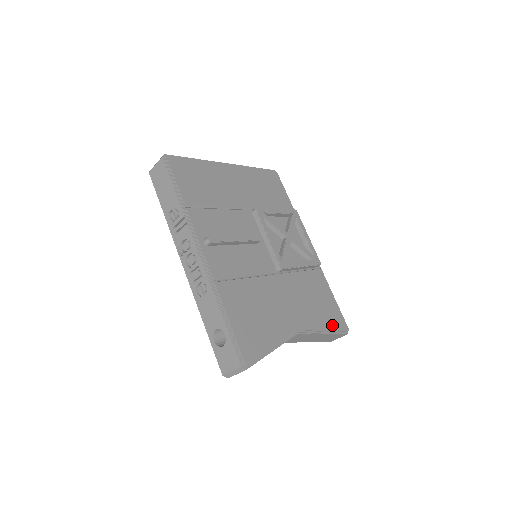
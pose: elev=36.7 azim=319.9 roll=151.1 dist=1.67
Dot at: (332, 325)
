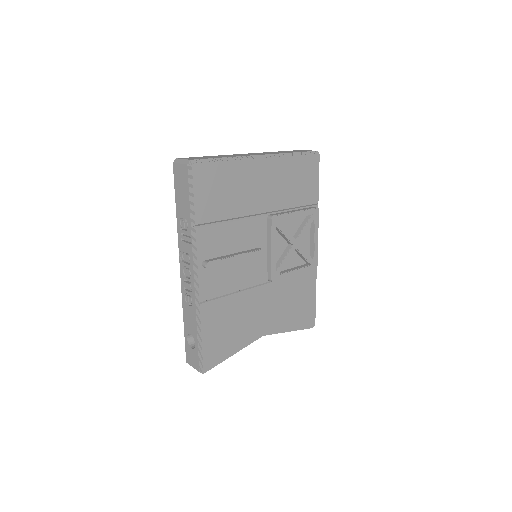
Dot at: (300, 324)
